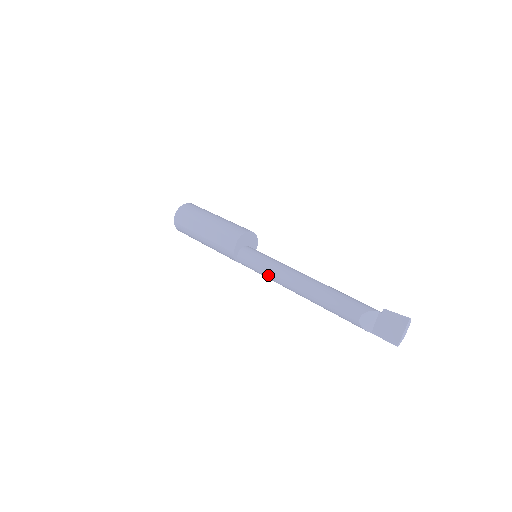
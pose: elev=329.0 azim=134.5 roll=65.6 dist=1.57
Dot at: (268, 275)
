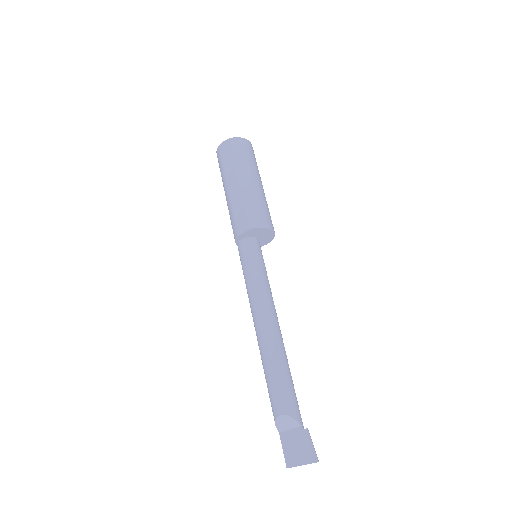
Dot at: (248, 287)
